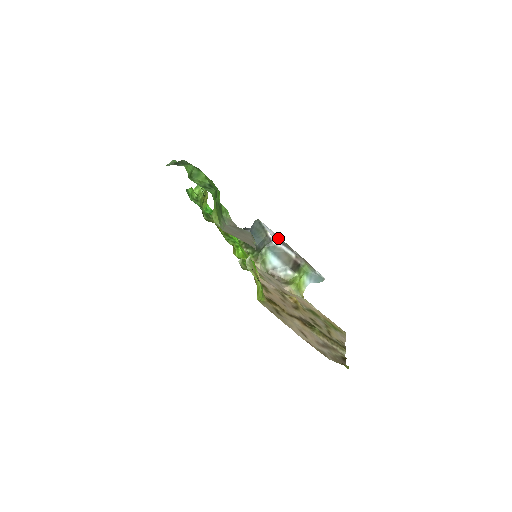
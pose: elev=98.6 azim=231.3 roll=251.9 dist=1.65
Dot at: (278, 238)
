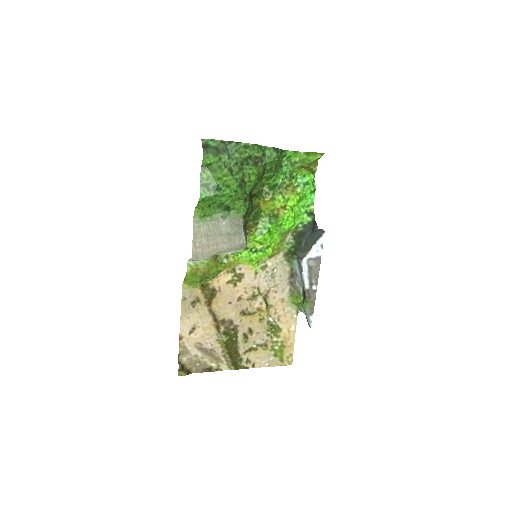
Dot at: (315, 263)
